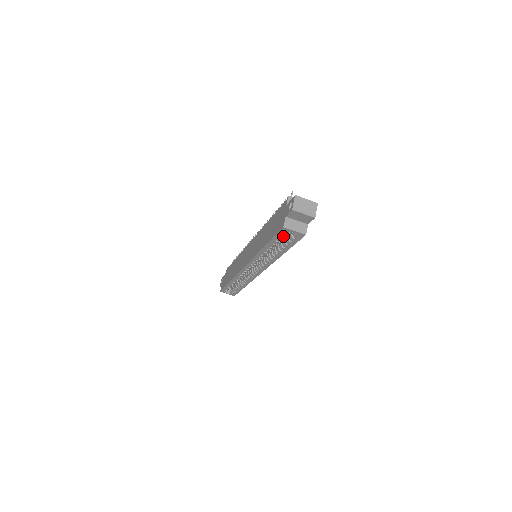
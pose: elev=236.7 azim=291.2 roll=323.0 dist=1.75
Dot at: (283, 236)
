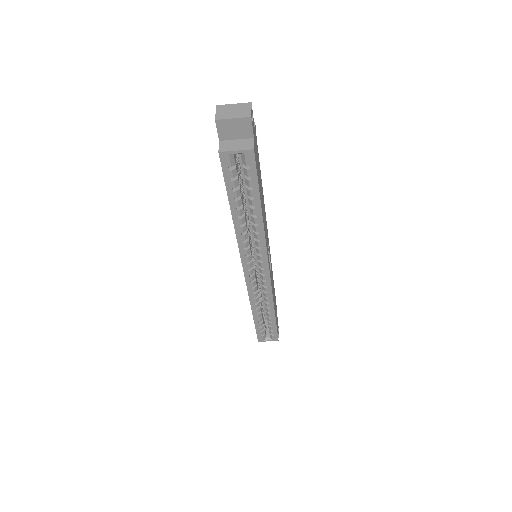
Dot at: (235, 175)
